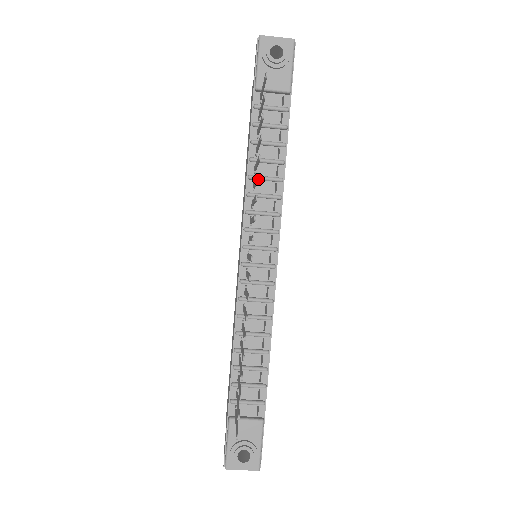
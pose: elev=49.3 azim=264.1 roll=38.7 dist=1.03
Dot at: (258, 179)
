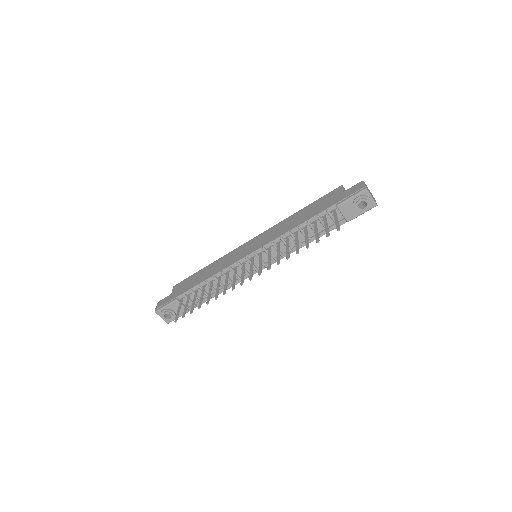
Dot at: (287, 259)
